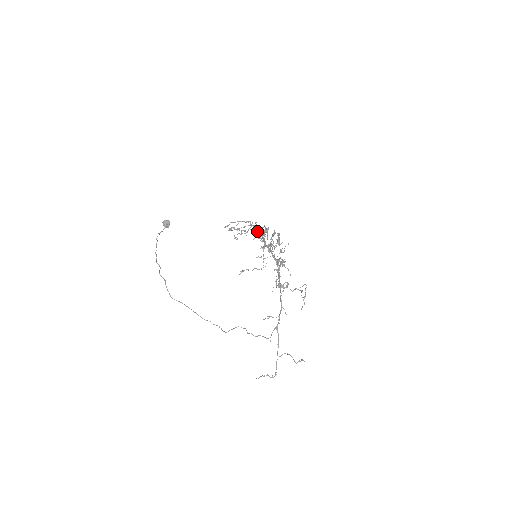
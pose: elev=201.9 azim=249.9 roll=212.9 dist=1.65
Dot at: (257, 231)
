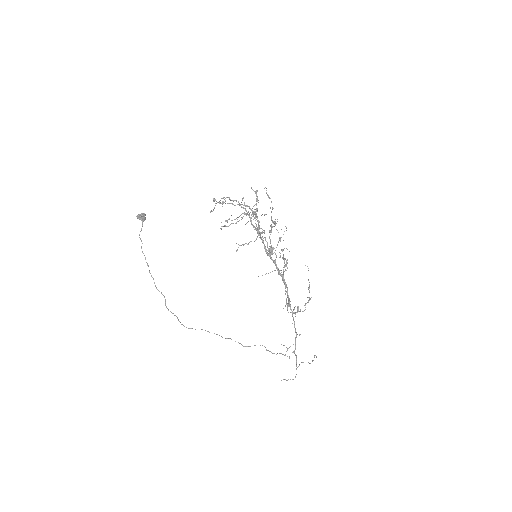
Dot at: (249, 215)
